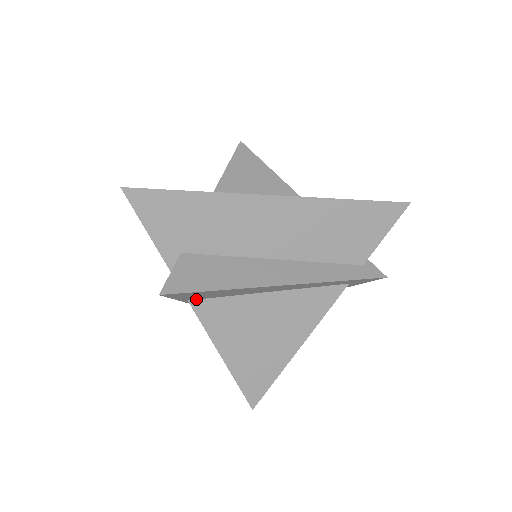
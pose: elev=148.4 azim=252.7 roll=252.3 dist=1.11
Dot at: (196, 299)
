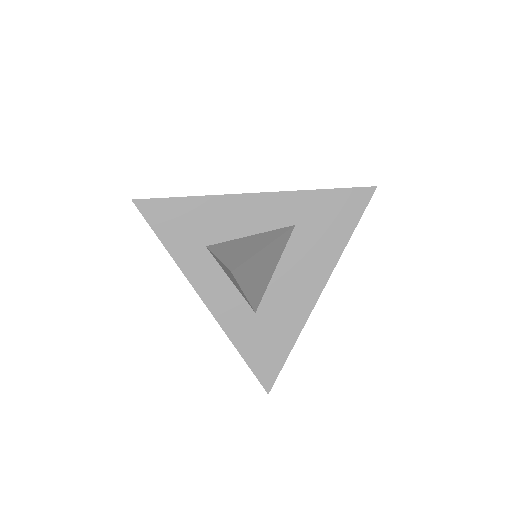
Dot at: occluded
